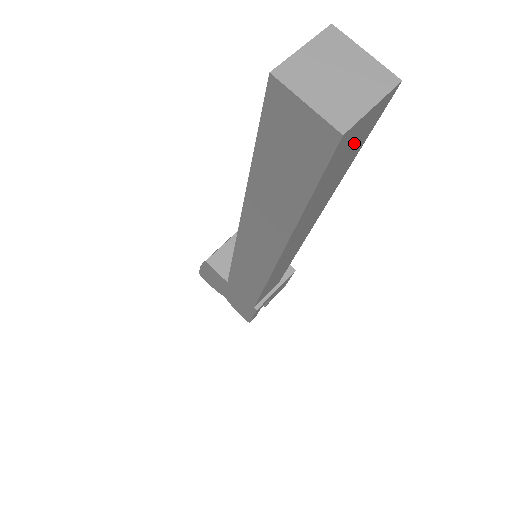
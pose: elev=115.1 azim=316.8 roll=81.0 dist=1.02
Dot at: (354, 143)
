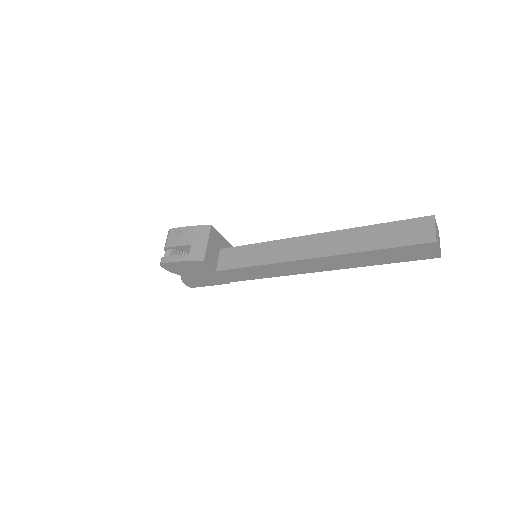
Dot at: occluded
